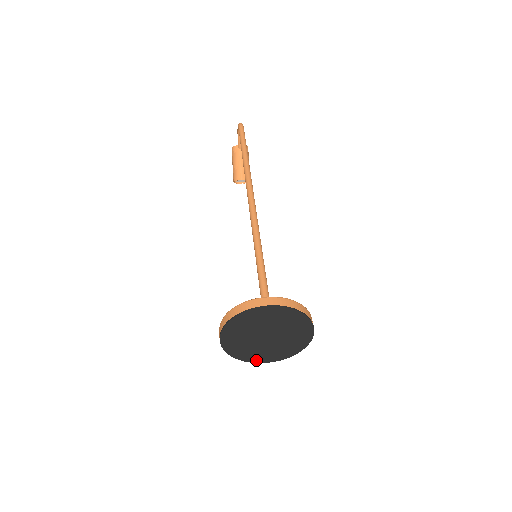
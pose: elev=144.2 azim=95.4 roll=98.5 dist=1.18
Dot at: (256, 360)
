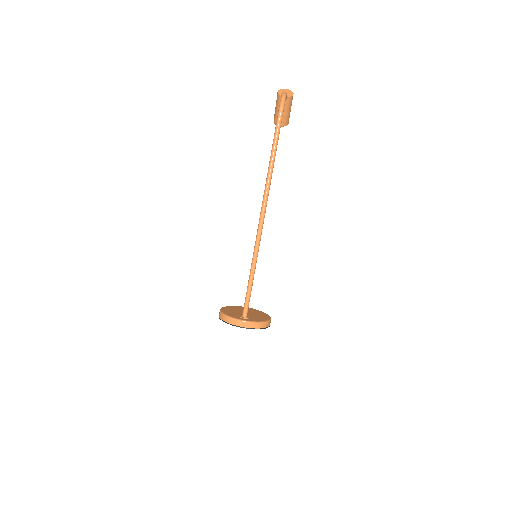
Dot at: occluded
